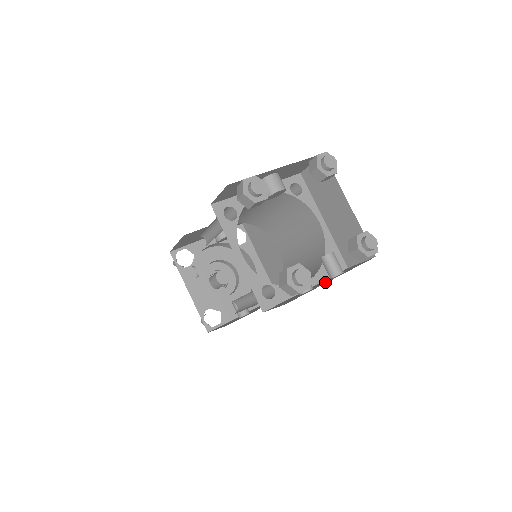
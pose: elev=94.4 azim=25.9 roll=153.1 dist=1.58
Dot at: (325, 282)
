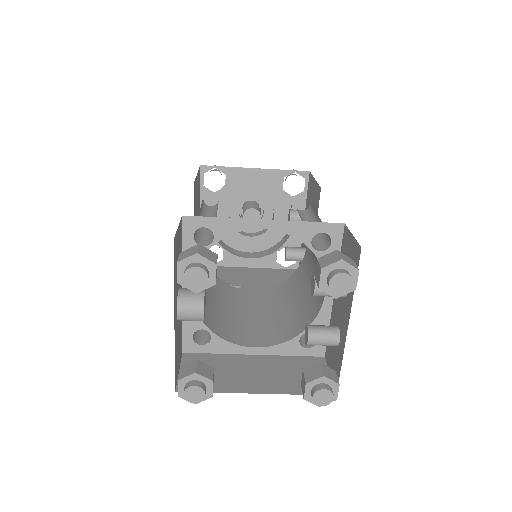
Dot at: (343, 325)
